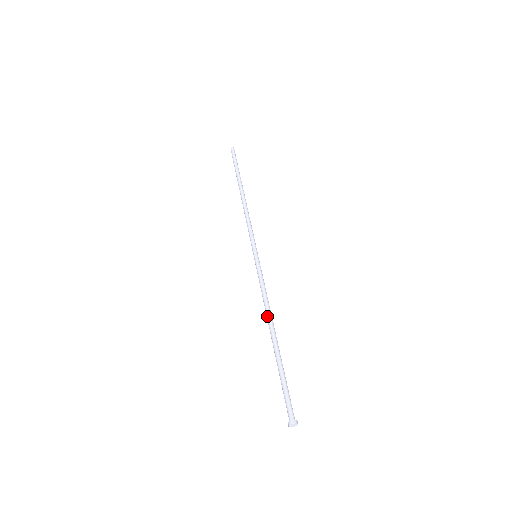
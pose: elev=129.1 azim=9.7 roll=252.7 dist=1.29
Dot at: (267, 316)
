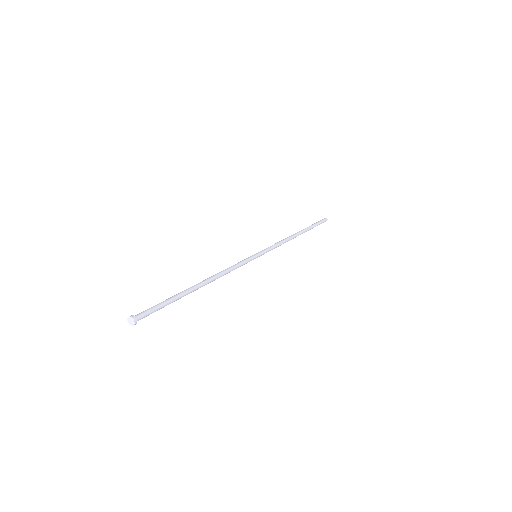
Dot at: (212, 276)
